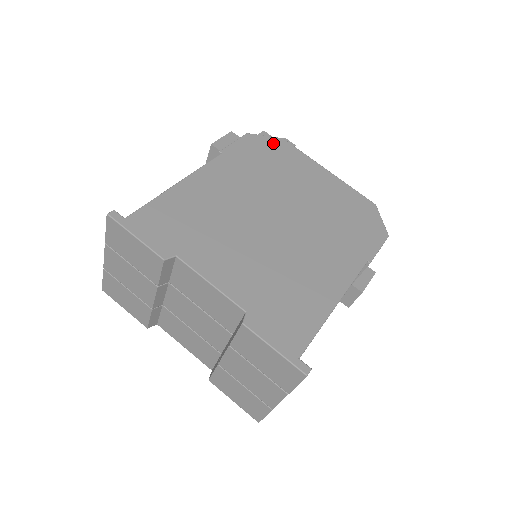
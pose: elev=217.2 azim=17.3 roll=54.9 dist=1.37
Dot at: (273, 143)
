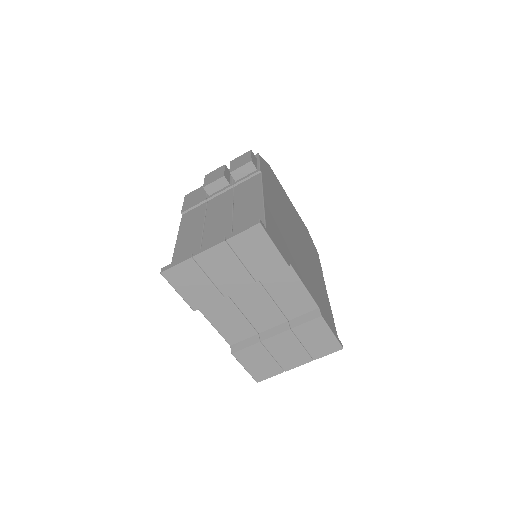
Dot at: (269, 168)
